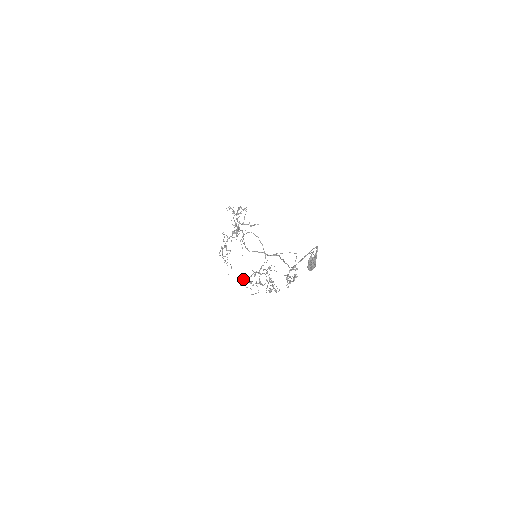
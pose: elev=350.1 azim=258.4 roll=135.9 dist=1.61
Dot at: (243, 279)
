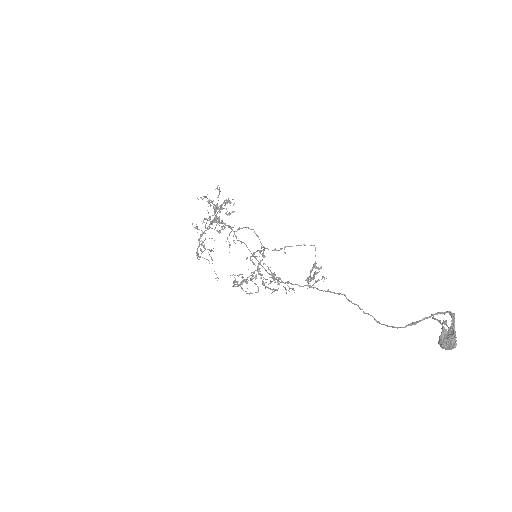
Dot at: (236, 281)
